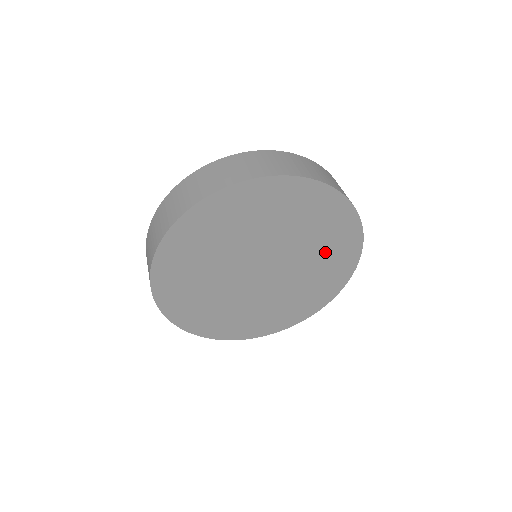
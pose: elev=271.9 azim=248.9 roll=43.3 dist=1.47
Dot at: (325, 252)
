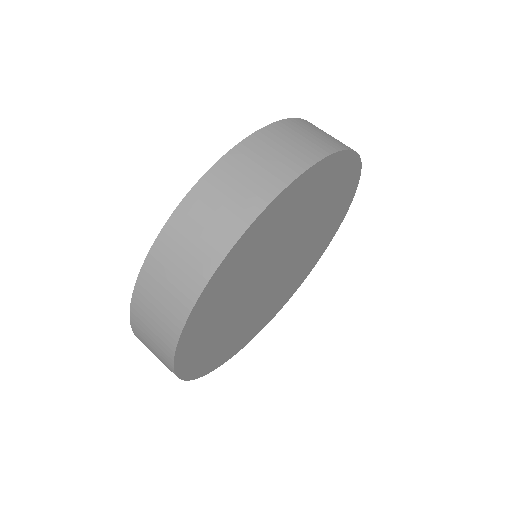
Dot at: (323, 232)
